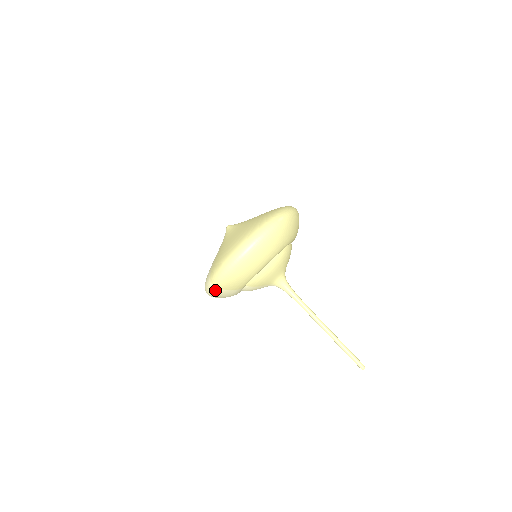
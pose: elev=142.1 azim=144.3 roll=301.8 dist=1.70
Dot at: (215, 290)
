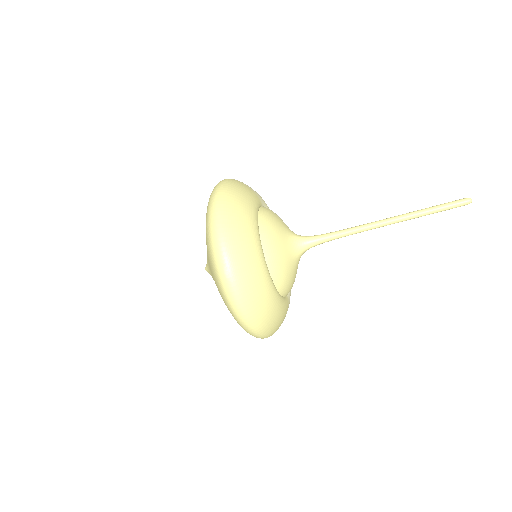
Dot at: occluded
